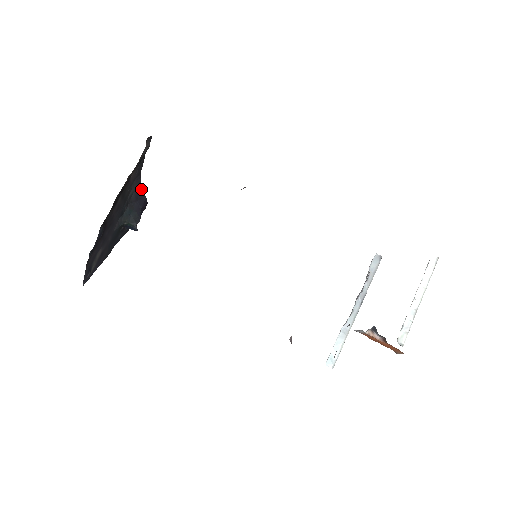
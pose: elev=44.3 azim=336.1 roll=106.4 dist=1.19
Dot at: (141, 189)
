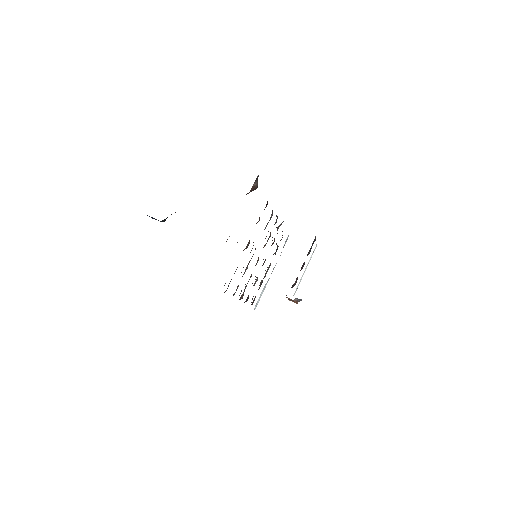
Dot at: occluded
